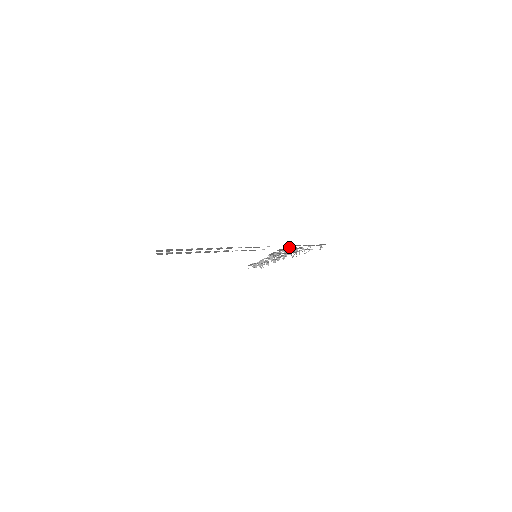
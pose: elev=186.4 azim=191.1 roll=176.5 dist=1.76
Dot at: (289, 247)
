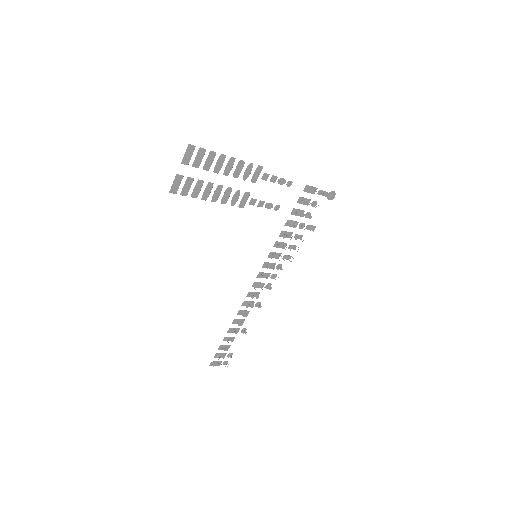
Dot at: (303, 200)
